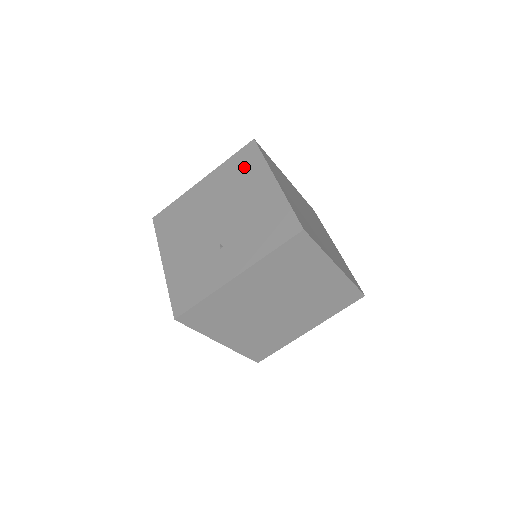
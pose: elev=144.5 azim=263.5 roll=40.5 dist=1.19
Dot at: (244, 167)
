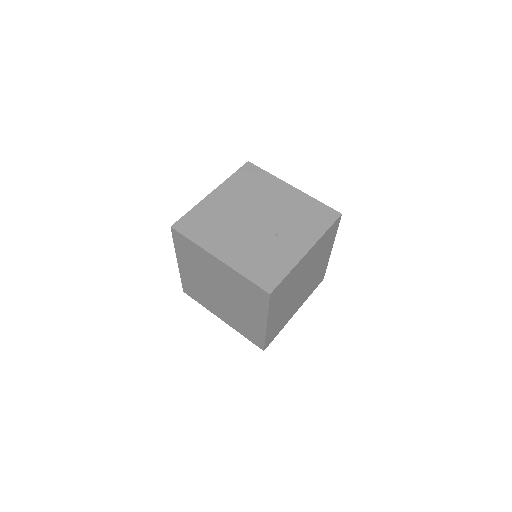
Dot at: (255, 180)
